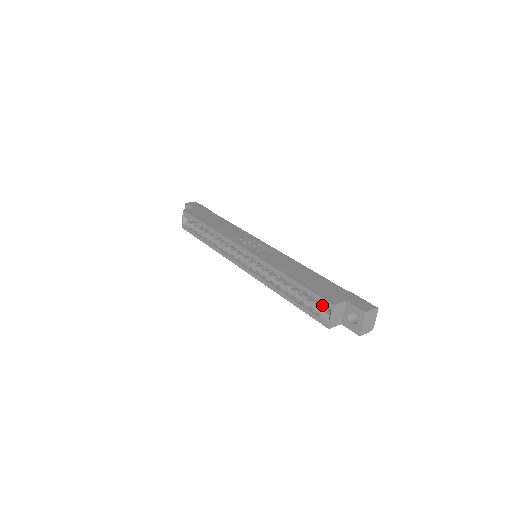
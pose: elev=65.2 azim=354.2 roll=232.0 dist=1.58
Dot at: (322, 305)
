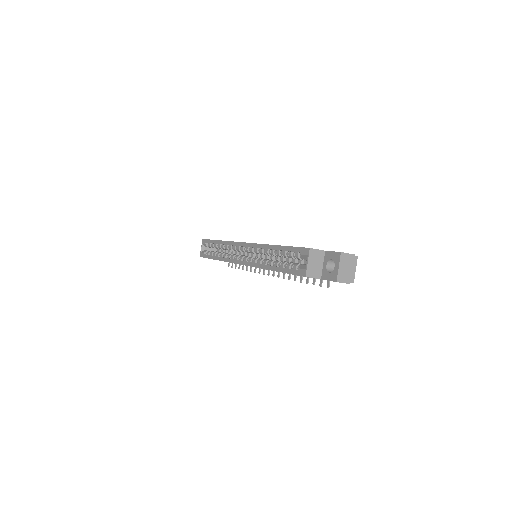
Dot at: occluded
